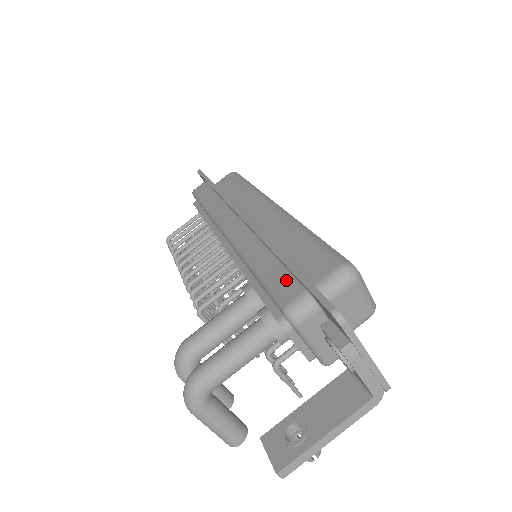
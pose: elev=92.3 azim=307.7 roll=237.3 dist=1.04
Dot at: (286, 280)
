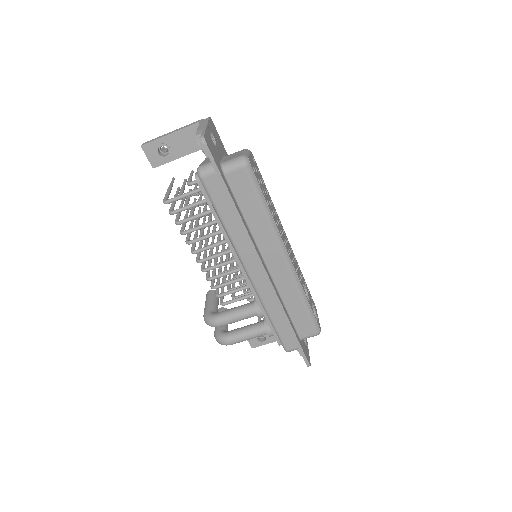
Dot at: (290, 338)
